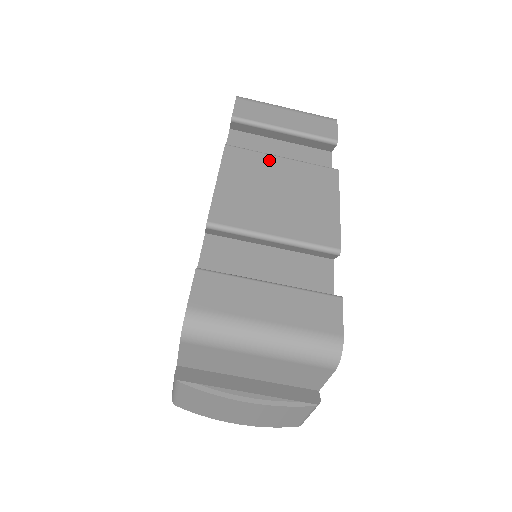
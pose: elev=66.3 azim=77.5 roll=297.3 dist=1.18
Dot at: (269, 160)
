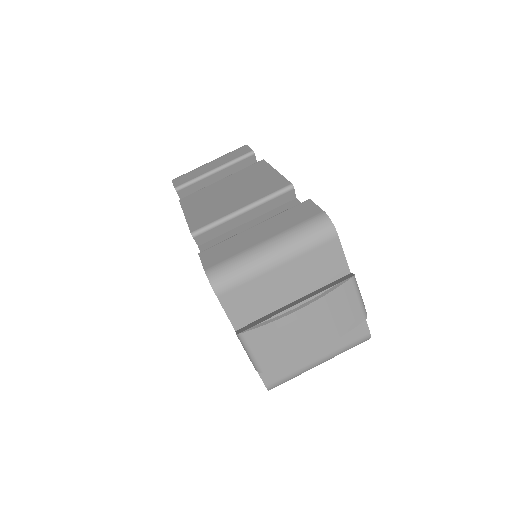
Dot at: (213, 186)
